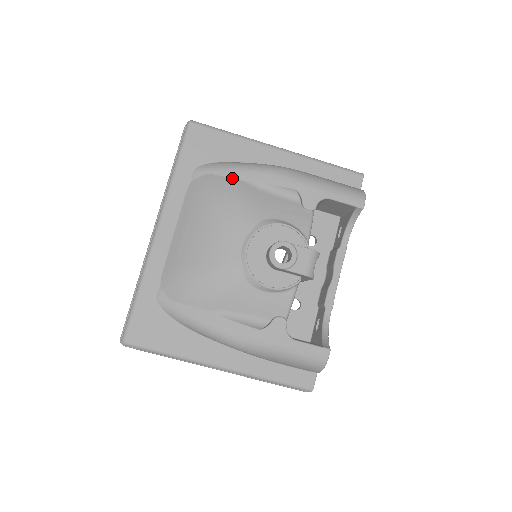
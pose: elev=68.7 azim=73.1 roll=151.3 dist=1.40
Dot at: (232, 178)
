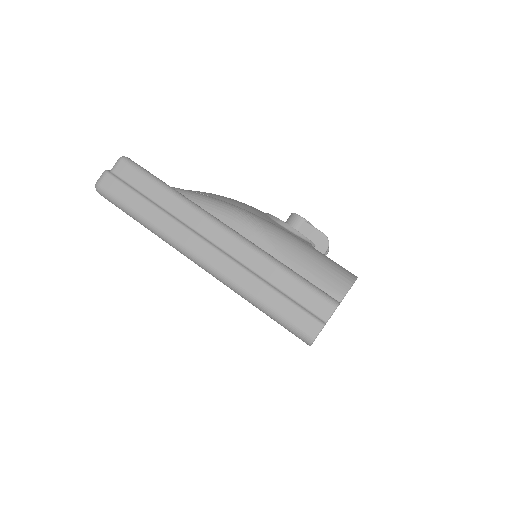
Dot at: occluded
